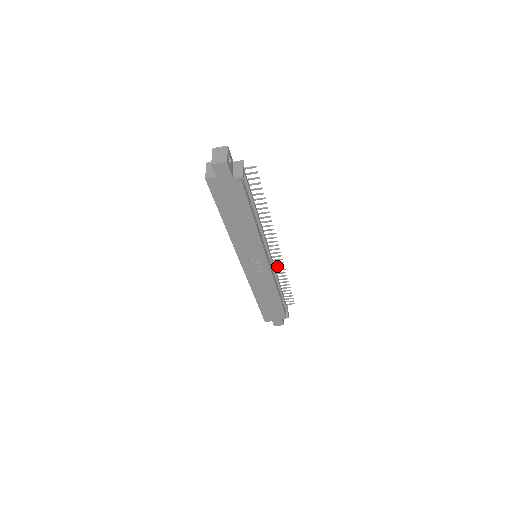
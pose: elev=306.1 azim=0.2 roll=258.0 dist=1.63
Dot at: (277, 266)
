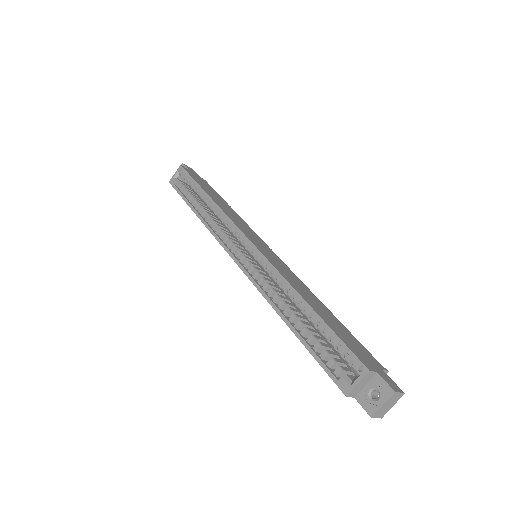
Dot at: occluded
